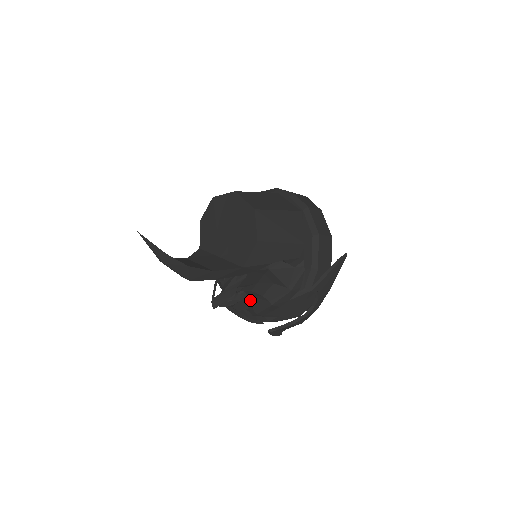
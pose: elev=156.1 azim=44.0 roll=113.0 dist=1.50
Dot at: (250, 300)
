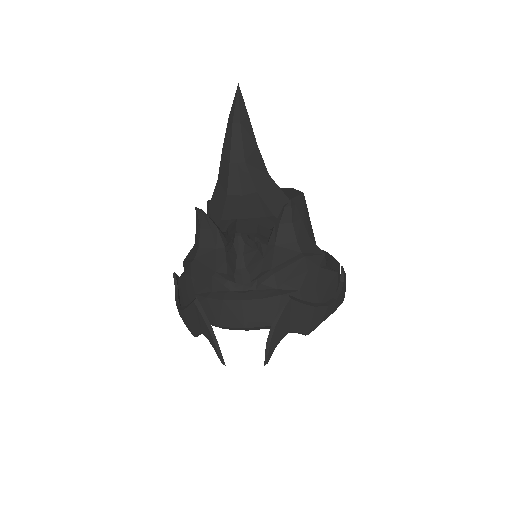
Dot at: (272, 252)
